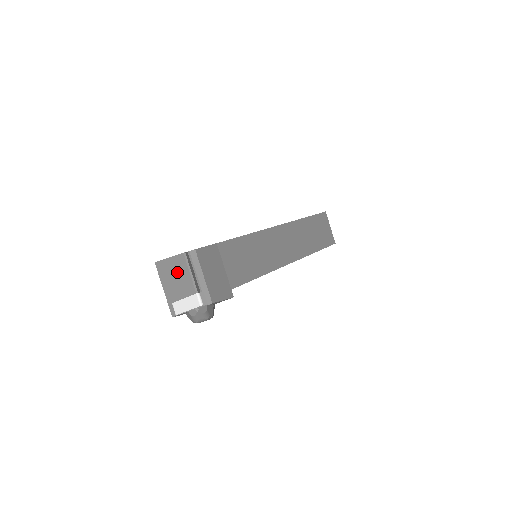
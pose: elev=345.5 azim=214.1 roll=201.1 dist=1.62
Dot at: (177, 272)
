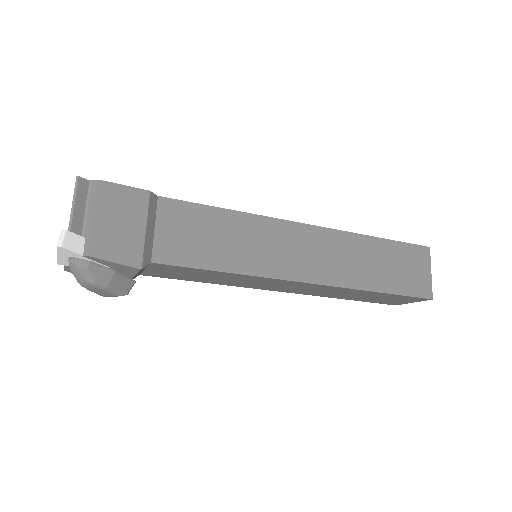
Dot at: occluded
